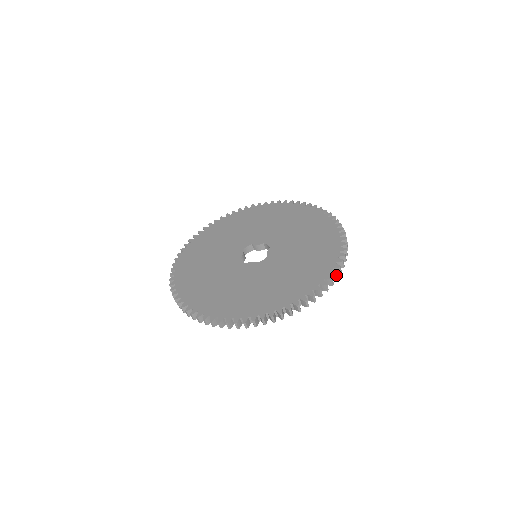
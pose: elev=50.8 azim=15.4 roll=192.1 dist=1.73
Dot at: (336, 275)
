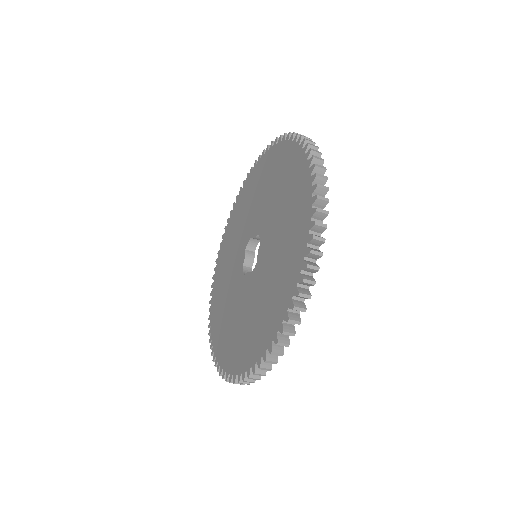
Dot at: (301, 297)
